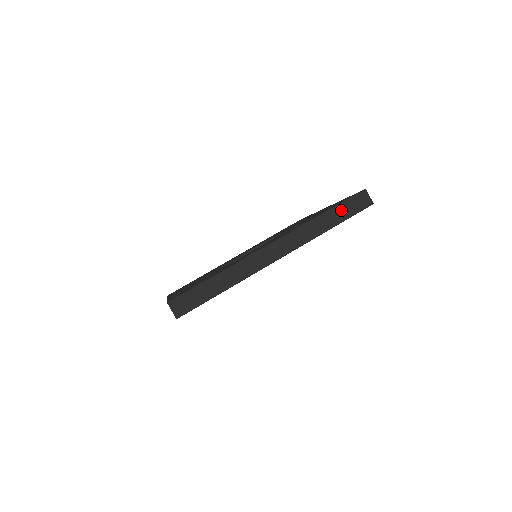
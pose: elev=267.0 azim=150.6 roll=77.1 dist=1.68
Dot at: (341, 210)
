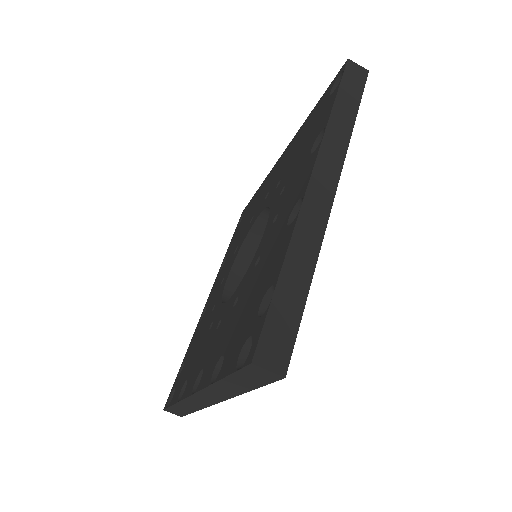
Dot at: (346, 94)
